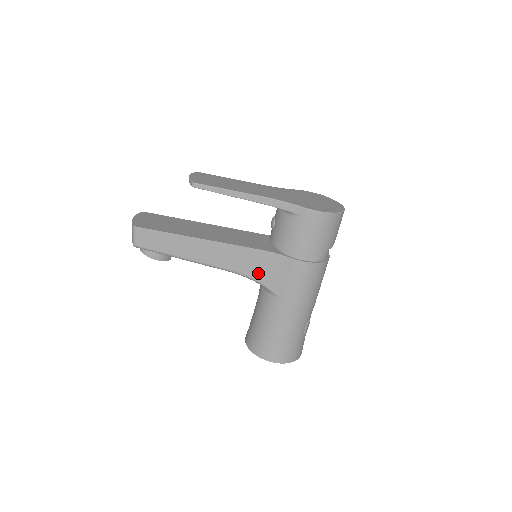
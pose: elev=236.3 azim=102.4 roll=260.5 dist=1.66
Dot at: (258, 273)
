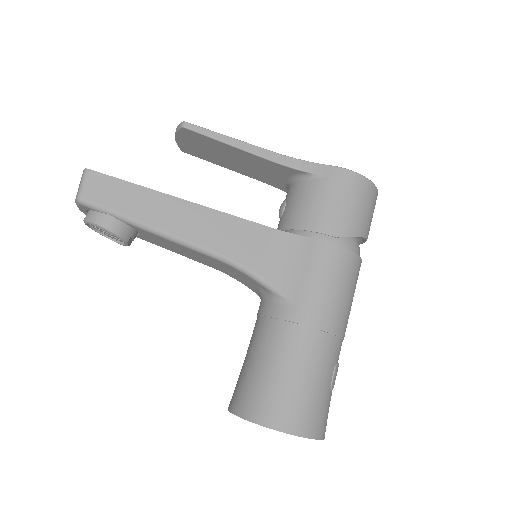
Dot at: (263, 264)
